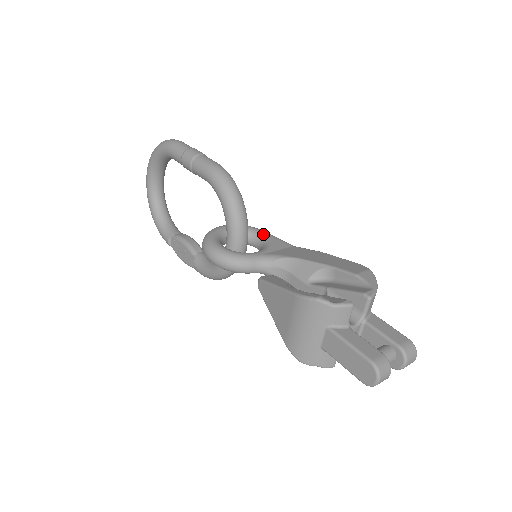
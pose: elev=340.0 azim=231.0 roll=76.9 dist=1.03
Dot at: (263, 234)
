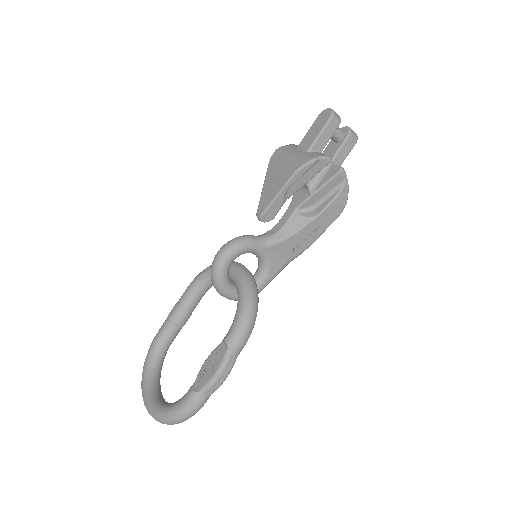
Dot at: occluded
